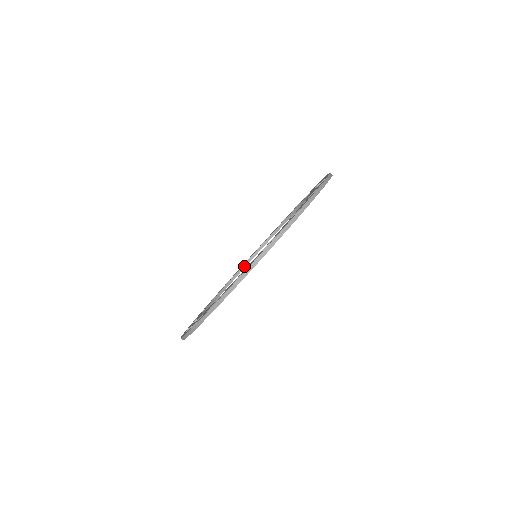
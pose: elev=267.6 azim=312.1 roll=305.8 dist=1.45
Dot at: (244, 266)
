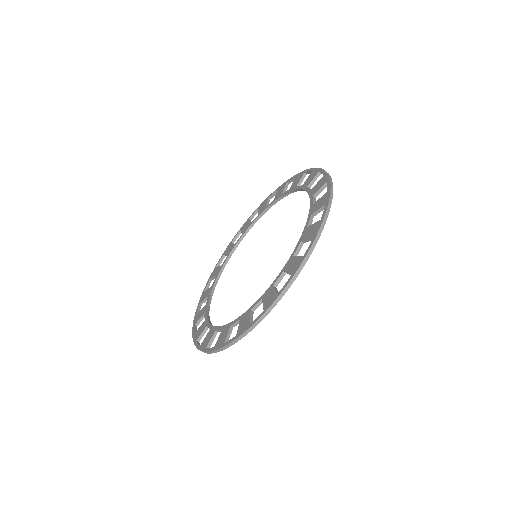
Dot at: (225, 264)
